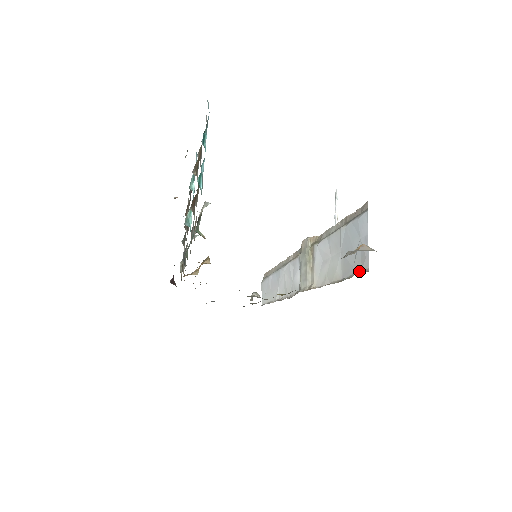
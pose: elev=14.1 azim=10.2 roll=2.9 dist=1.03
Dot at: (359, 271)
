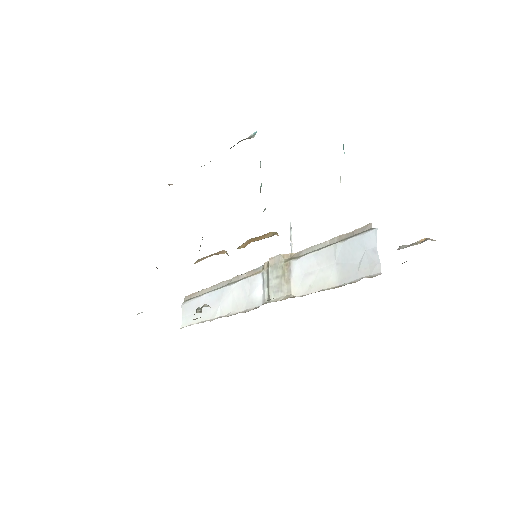
Dot at: (367, 276)
